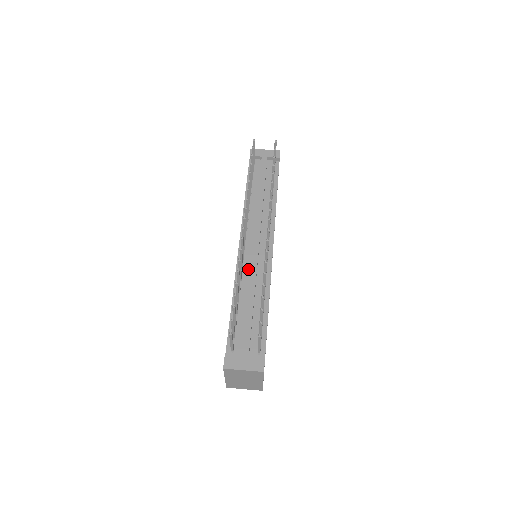
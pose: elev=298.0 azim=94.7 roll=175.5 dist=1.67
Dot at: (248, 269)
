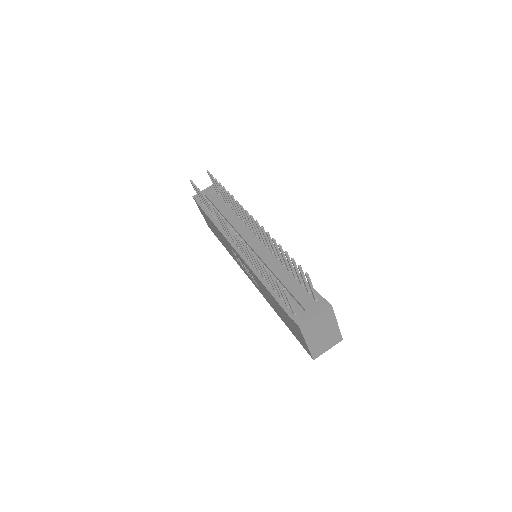
Dot at: occluded
